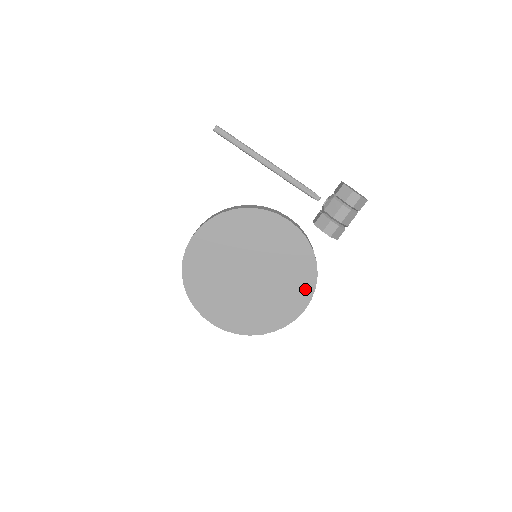
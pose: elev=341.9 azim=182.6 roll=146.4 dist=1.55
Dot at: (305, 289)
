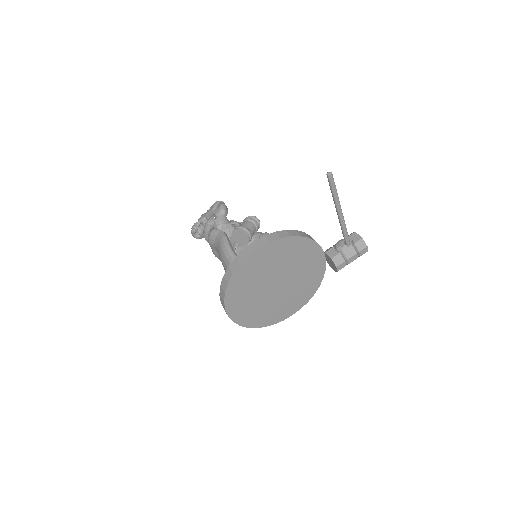
Dot at: (302, 301)
